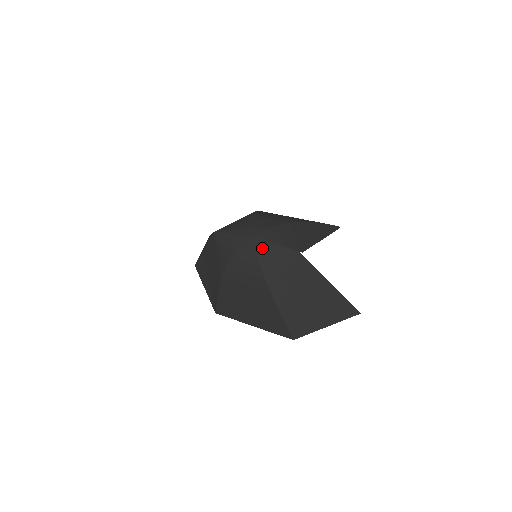
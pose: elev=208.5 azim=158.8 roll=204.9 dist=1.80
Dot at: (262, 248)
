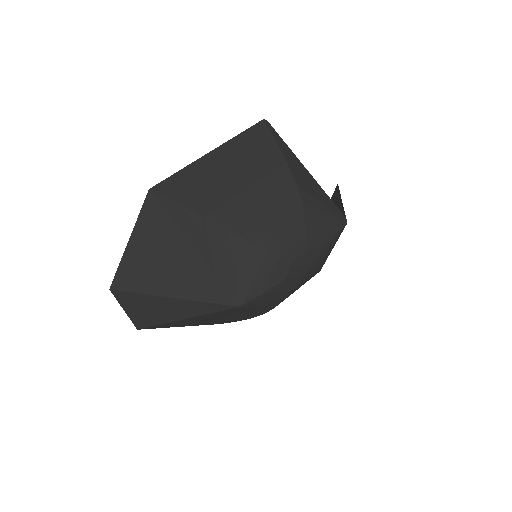
Dot at: (318, 261)
